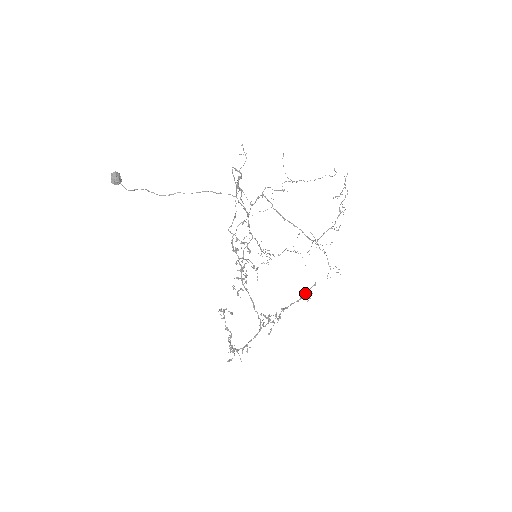
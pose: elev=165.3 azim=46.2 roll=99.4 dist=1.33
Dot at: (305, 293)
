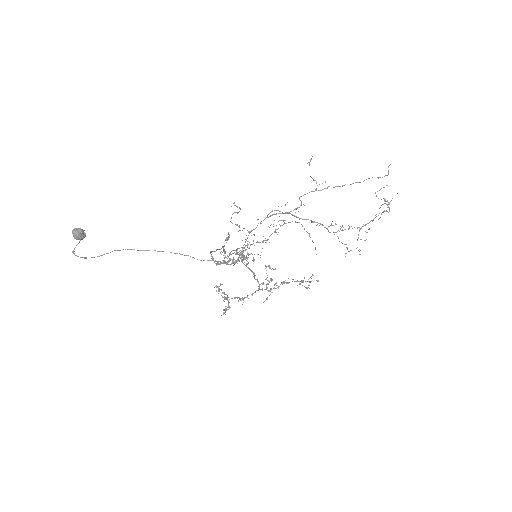
Dot at: occluded
